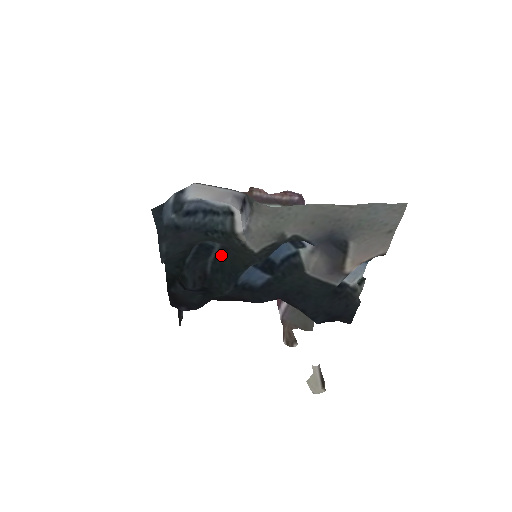
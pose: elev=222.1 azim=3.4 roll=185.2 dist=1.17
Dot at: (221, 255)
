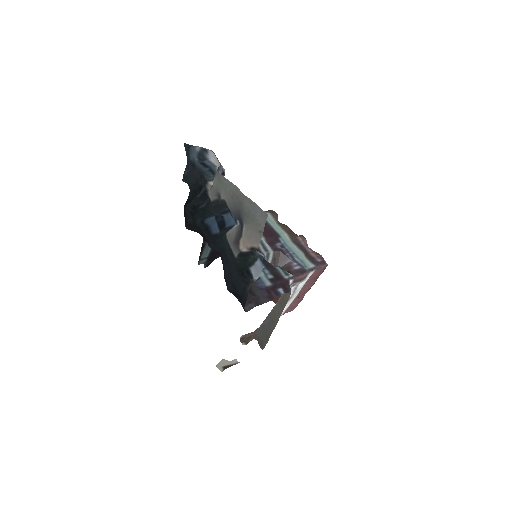
Dot at: (208, 202)
